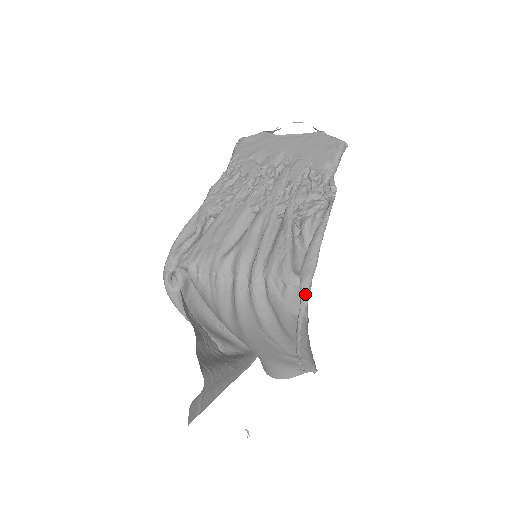
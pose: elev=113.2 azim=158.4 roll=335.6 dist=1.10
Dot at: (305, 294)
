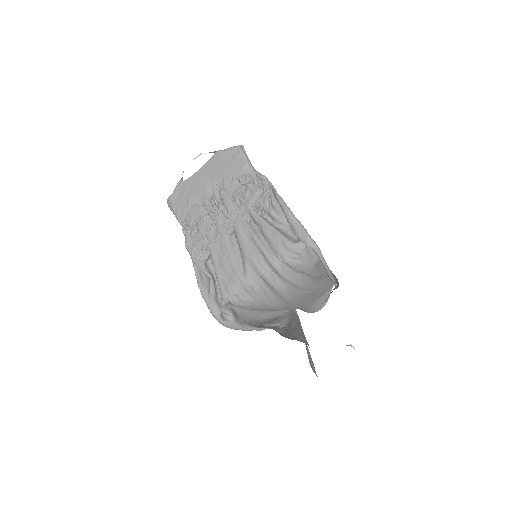
Dot at: (315, 247)
